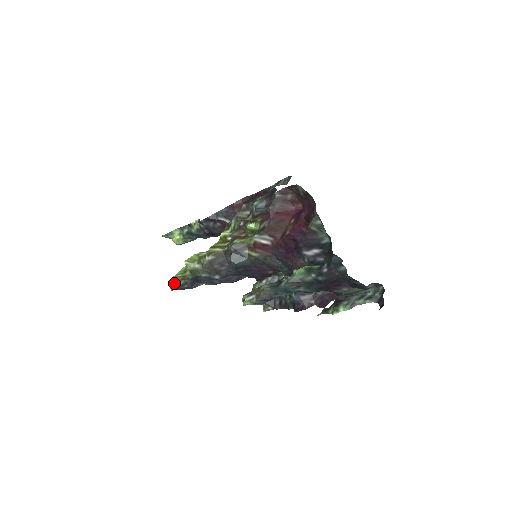
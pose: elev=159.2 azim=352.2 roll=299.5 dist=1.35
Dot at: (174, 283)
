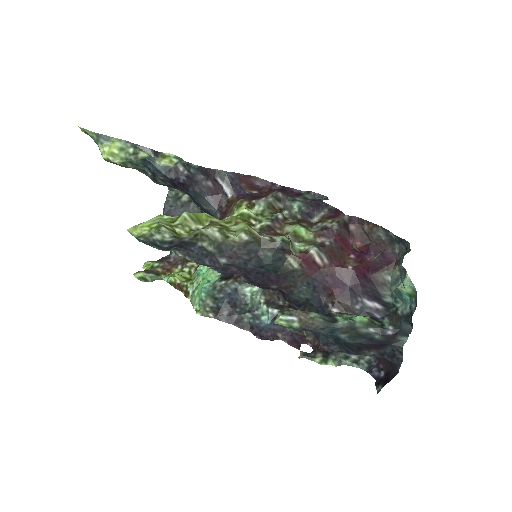
Dot at: (155, 232)
